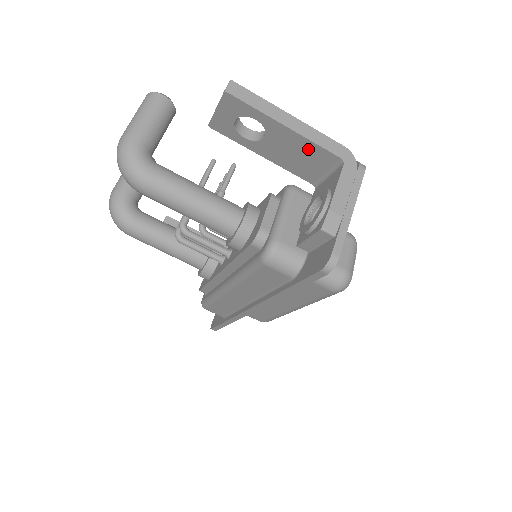
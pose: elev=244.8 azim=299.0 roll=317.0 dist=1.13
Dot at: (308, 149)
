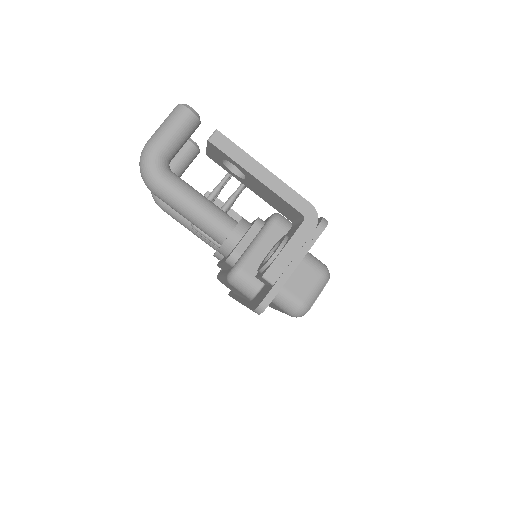
Dot at: (278, 199)
